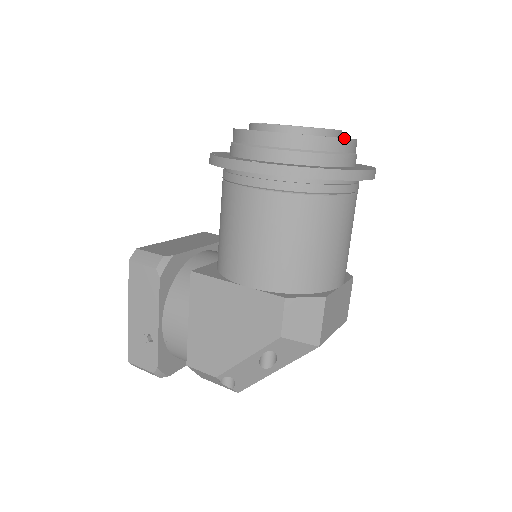
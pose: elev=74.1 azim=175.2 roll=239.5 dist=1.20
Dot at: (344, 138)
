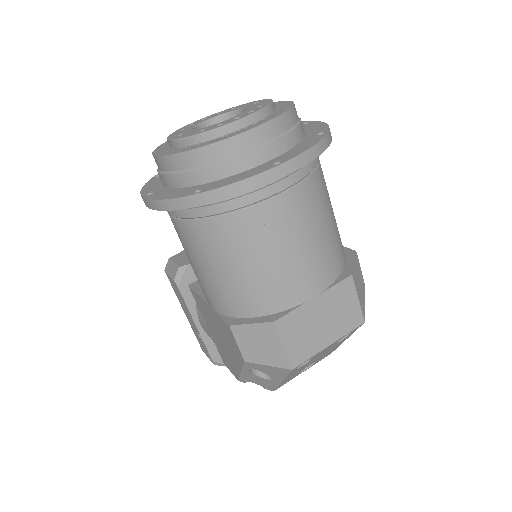
Dot at: (231, 137)
